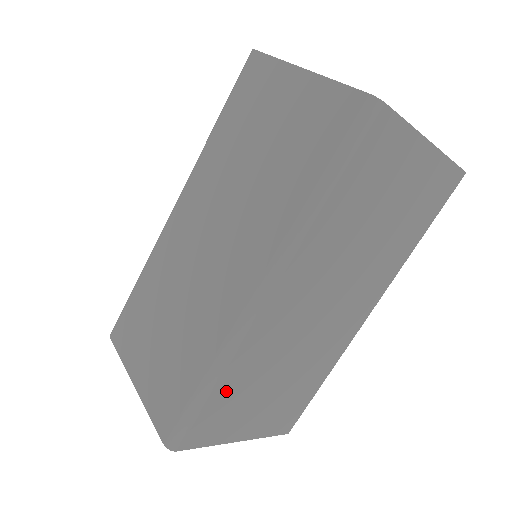
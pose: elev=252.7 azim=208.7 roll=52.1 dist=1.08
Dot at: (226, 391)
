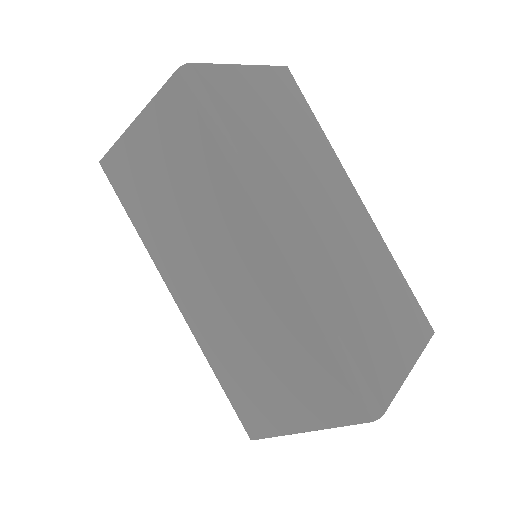
Dot at: (351, 332)
